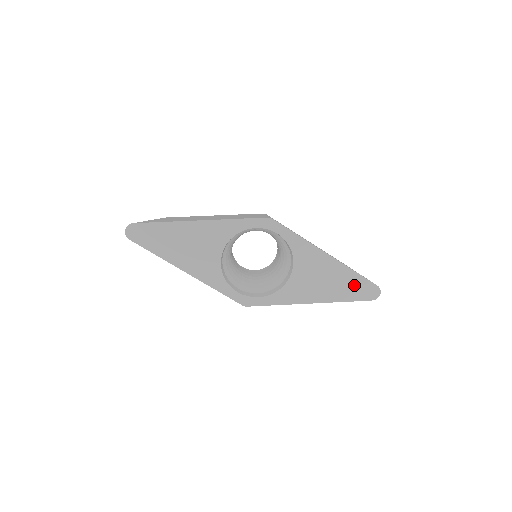
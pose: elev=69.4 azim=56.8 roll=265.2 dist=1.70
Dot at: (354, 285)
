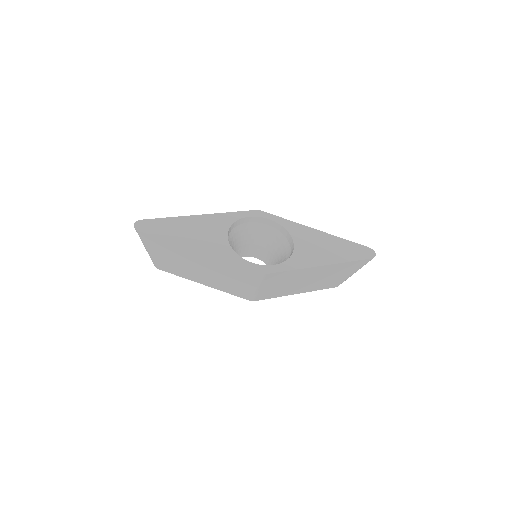
Dot at: (350, 249)
